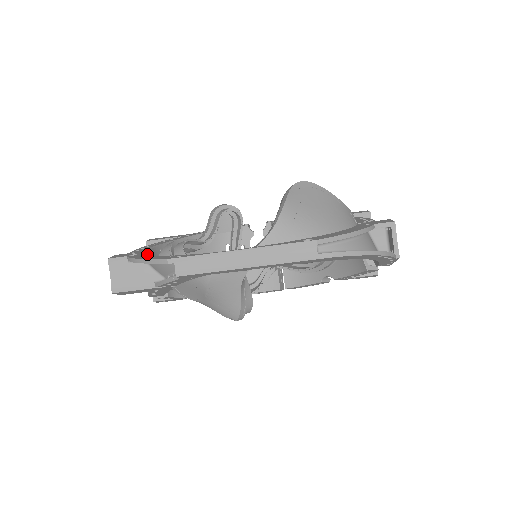
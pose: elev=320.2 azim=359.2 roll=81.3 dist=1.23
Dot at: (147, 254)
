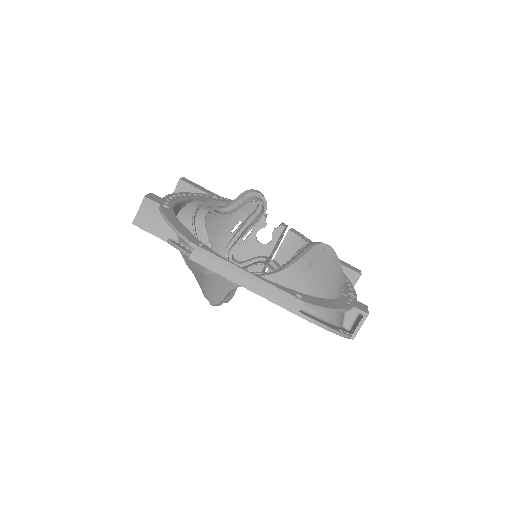
Dot at: (176, 207)
